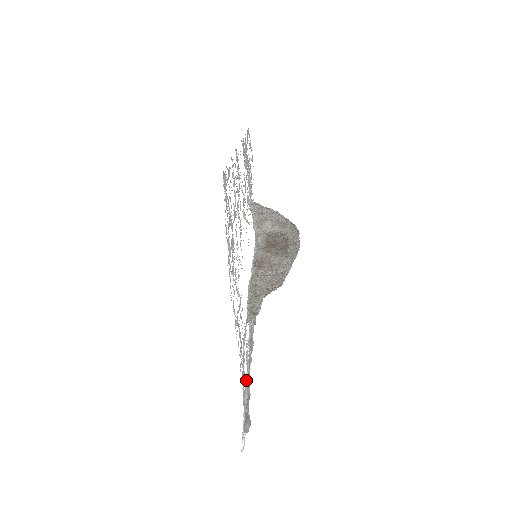
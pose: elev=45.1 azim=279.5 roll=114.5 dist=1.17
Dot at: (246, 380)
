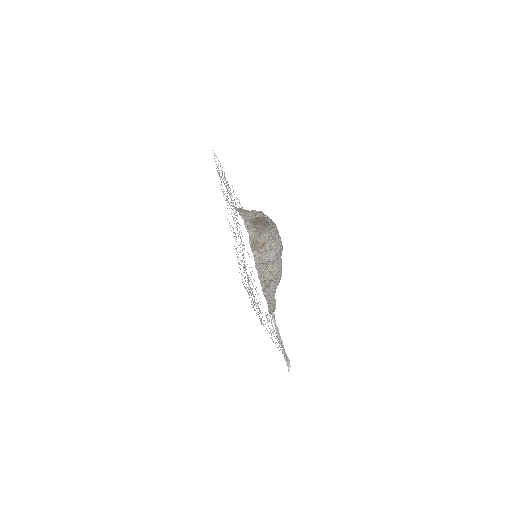
Dot at: occluded
